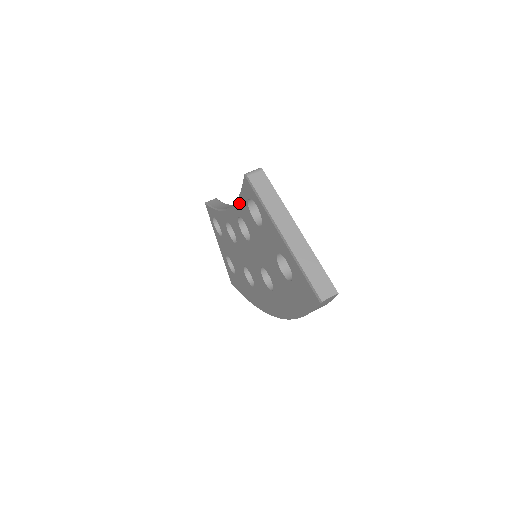
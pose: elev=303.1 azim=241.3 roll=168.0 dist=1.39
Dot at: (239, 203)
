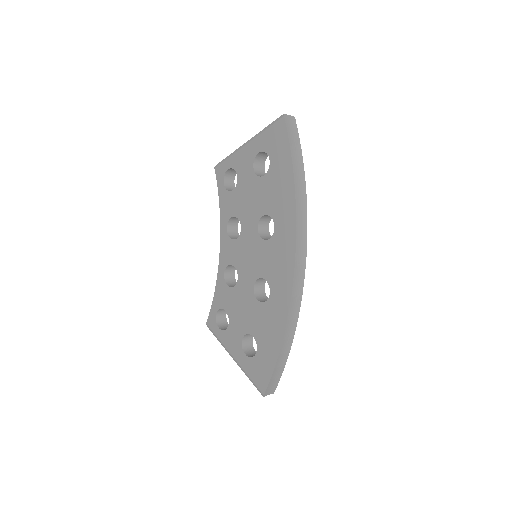
Dot at: (221, 209)
